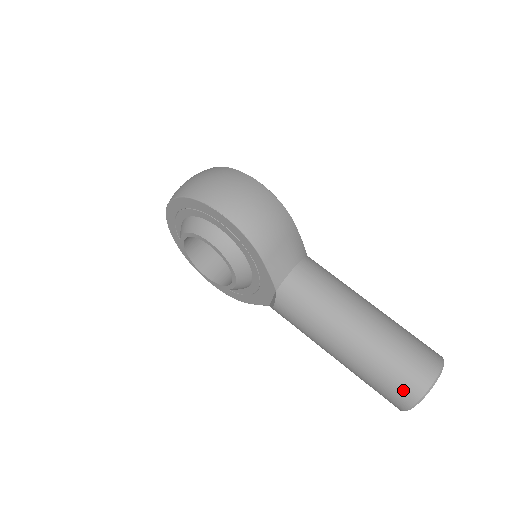
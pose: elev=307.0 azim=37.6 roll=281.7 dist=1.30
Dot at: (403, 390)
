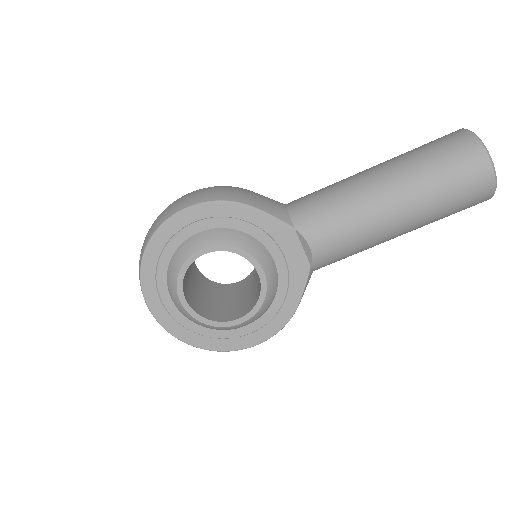
Dot at: (465, 157)
